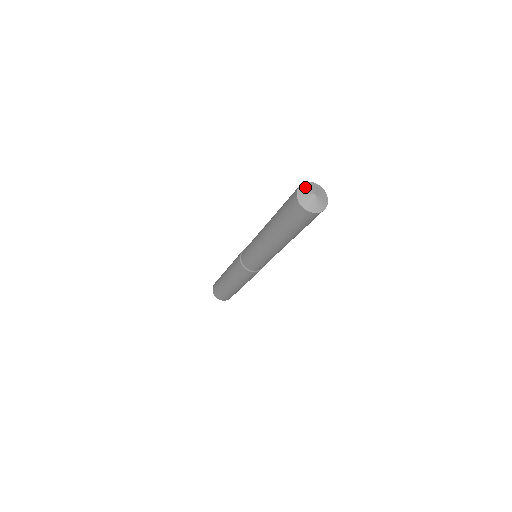
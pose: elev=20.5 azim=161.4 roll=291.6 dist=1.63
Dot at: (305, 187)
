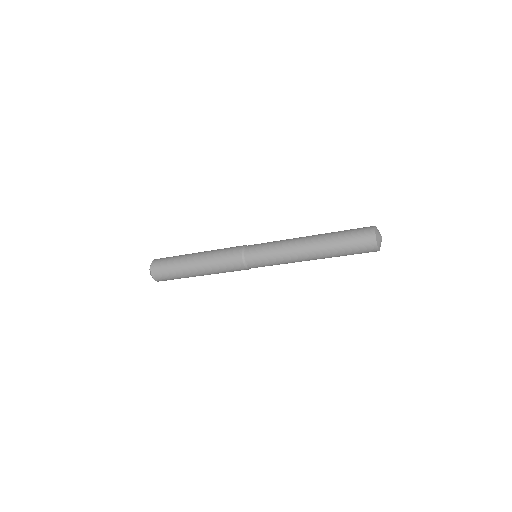
Dot at: (378, 237)
